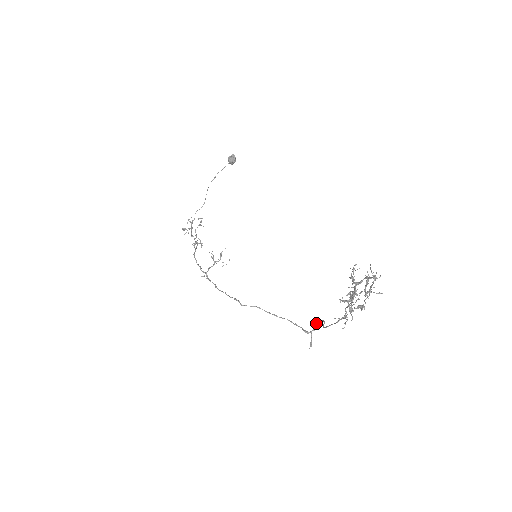
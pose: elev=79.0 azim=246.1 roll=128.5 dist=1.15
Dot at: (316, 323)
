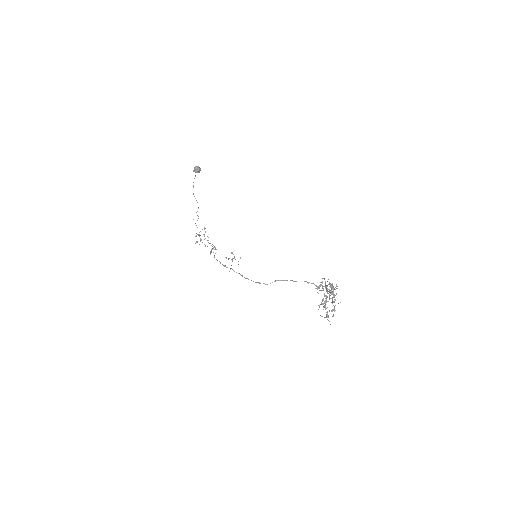
Dot at: occluded
